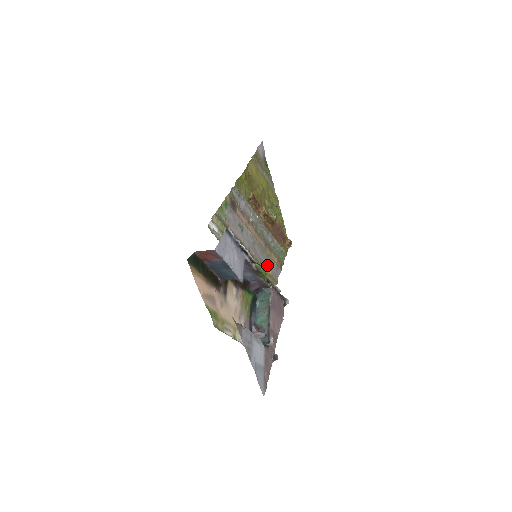
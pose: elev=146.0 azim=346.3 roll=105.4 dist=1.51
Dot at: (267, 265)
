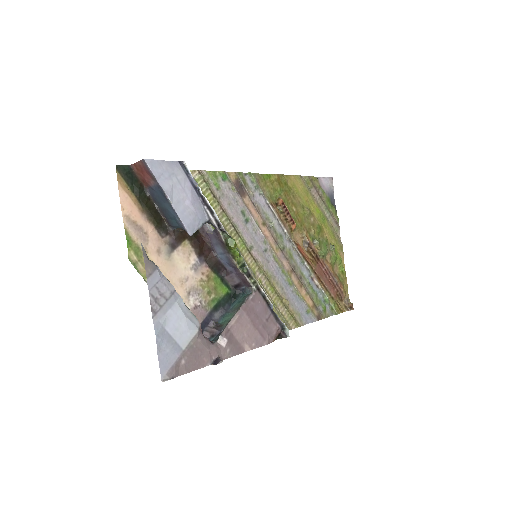
Dot at: (287, 293)
